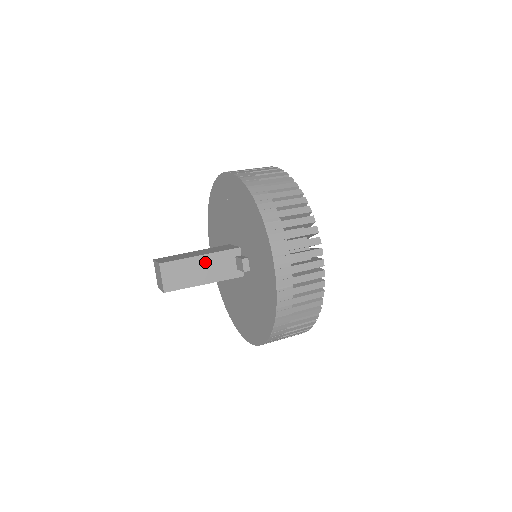
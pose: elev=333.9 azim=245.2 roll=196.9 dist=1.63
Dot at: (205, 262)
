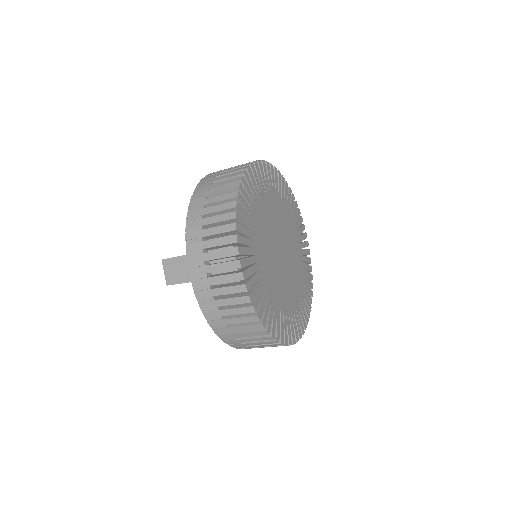
Dot at: occluded
